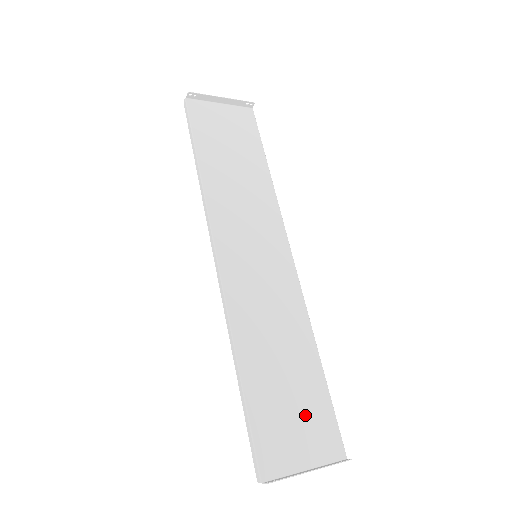
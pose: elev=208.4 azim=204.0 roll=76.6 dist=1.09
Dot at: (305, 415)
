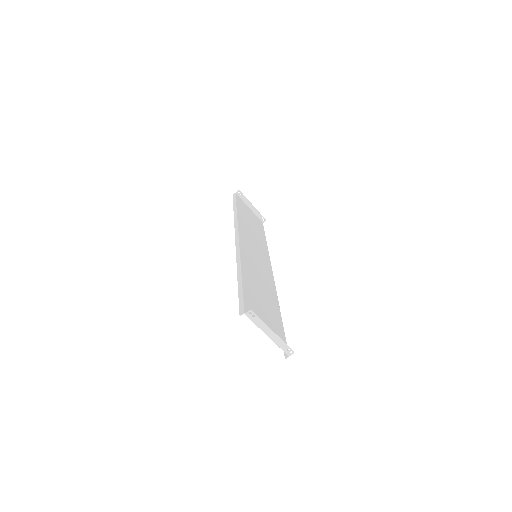
Dot at: (270, 320)
